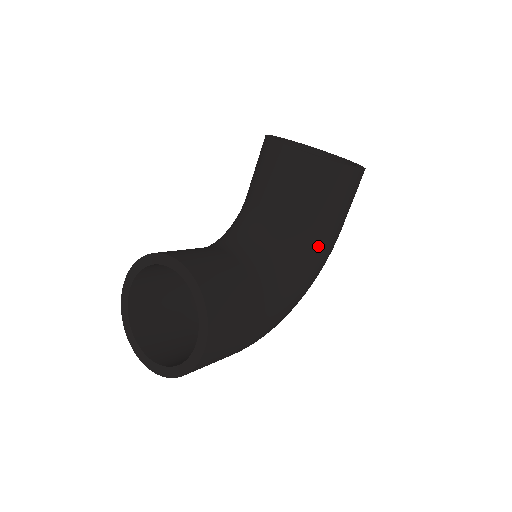
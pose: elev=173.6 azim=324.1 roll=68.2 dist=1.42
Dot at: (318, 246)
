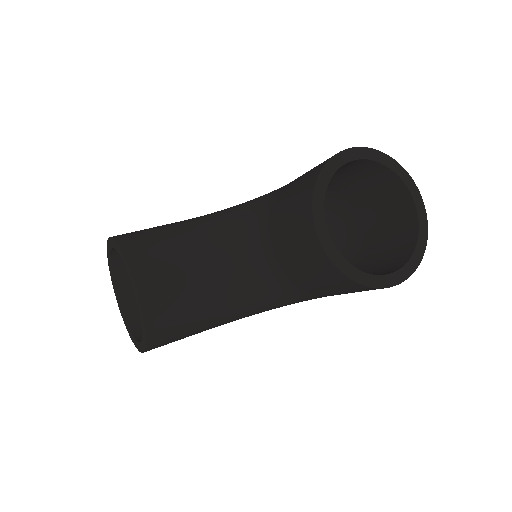
Dot at: (312, 297)
